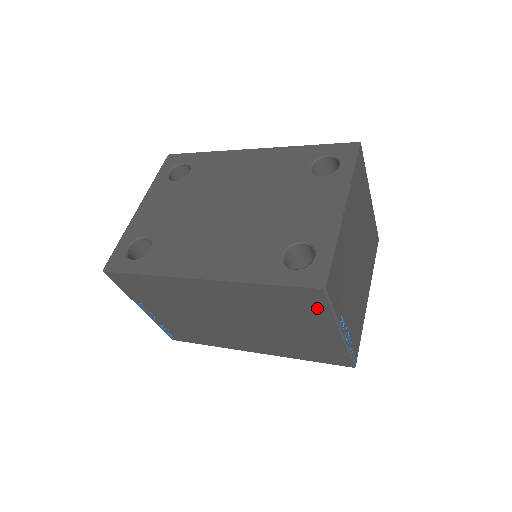
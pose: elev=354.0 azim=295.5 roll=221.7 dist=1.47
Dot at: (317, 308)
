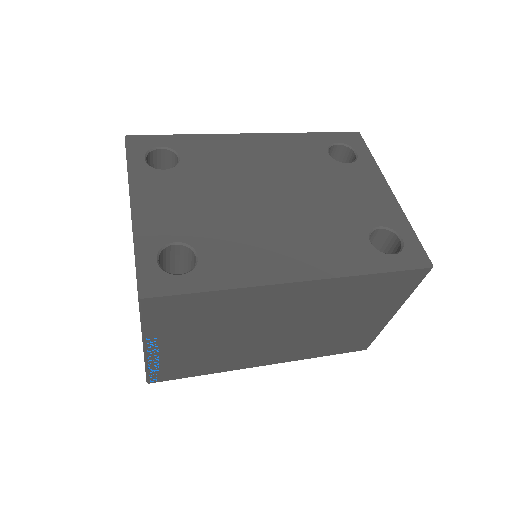
Dot at: (402, 291)
